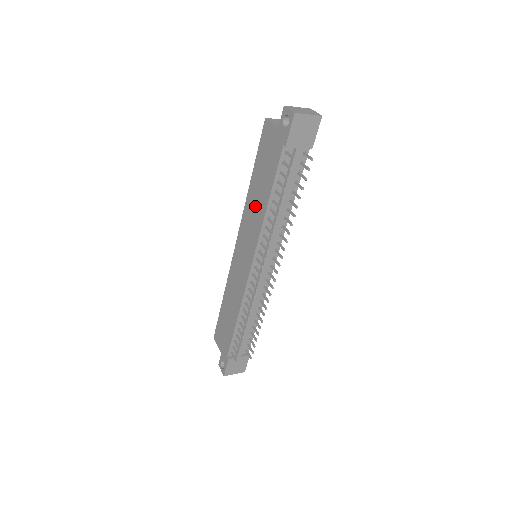
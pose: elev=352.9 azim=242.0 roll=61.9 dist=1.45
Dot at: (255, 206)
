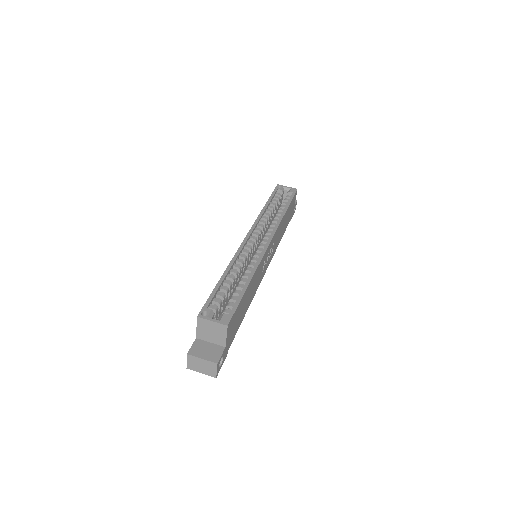
Dot at: occluded
